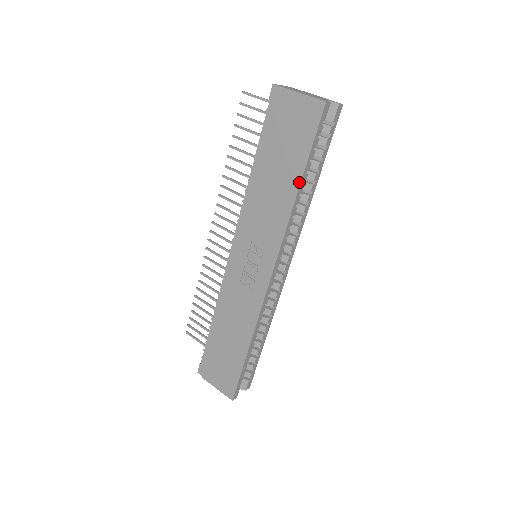
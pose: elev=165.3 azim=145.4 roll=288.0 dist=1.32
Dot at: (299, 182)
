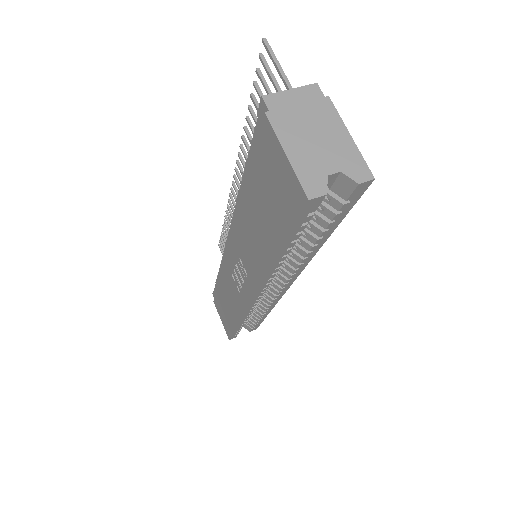
Dot at: (274, 255)
